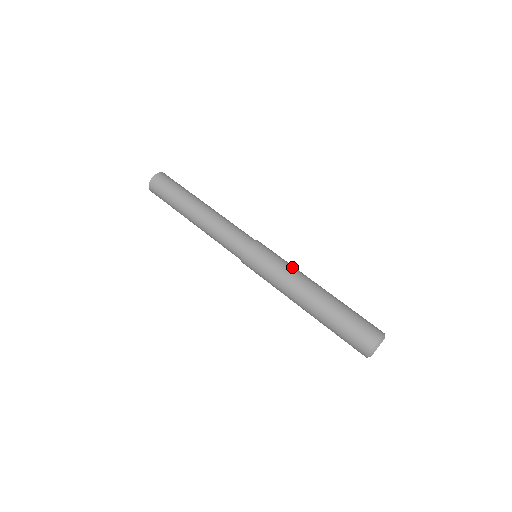
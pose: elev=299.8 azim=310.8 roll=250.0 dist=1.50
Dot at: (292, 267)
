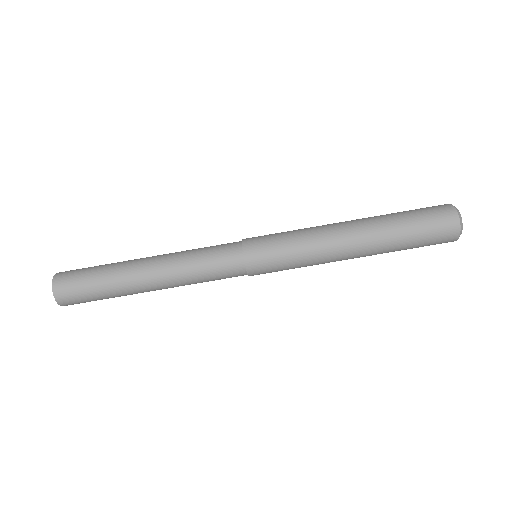
Dot at: (305, 228)
